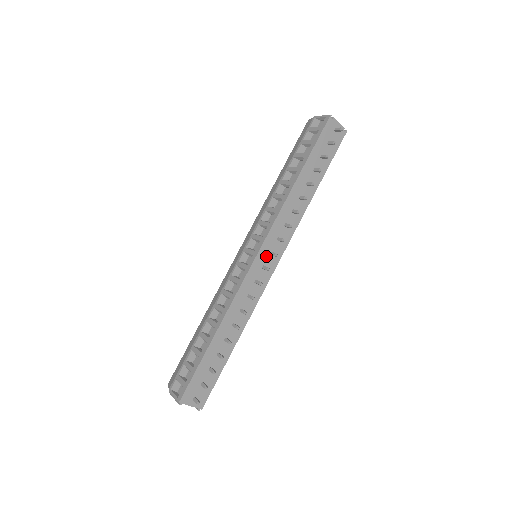
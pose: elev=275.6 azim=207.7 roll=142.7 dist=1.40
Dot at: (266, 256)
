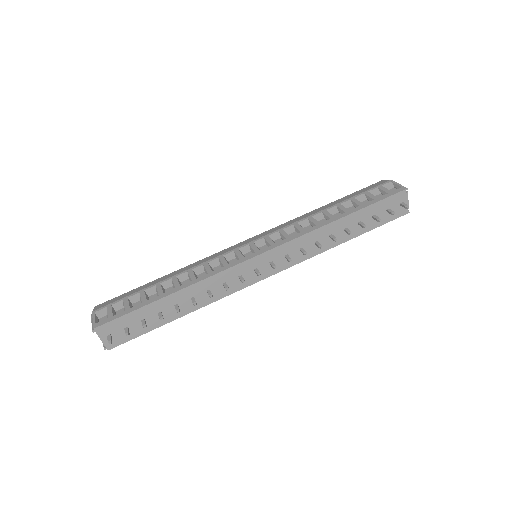
Dot at: (265, 262)
